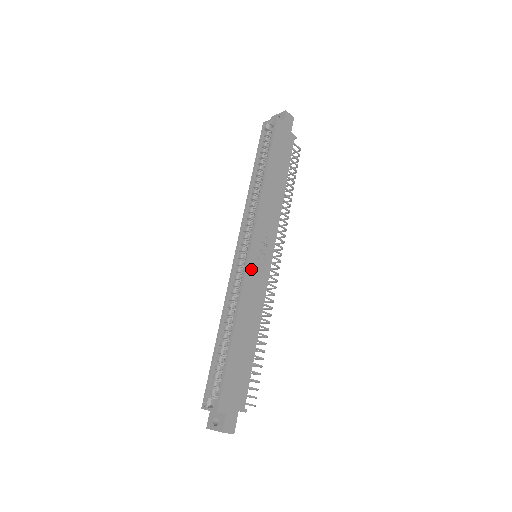
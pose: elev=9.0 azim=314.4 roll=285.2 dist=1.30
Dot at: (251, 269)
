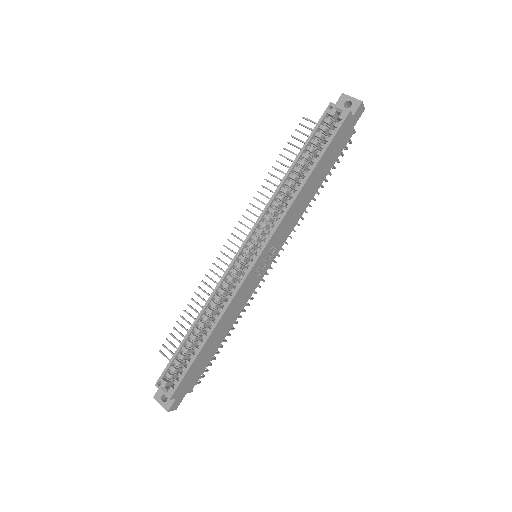
Dot at: (248, 280)
